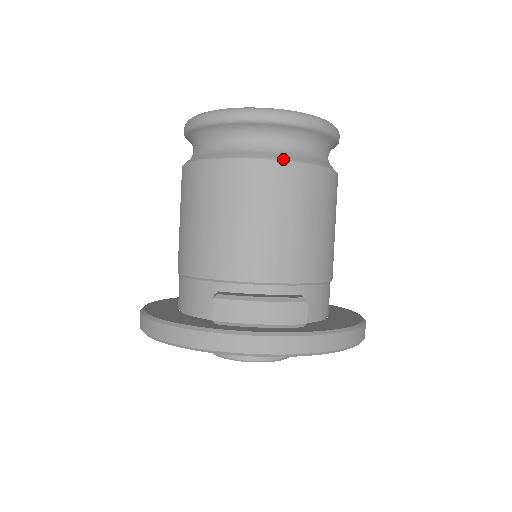
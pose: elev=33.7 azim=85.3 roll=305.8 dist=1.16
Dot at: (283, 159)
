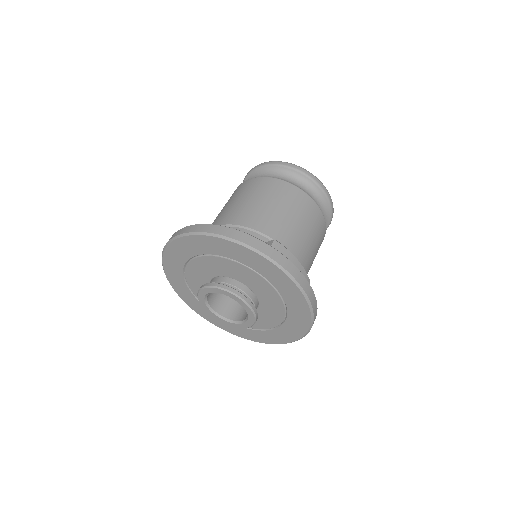
Dot at: (321, 211)
